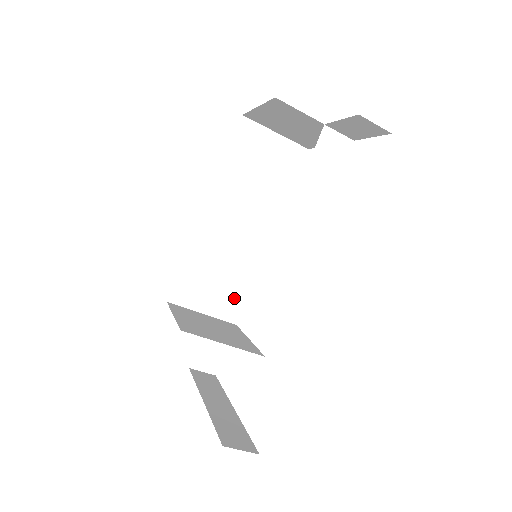
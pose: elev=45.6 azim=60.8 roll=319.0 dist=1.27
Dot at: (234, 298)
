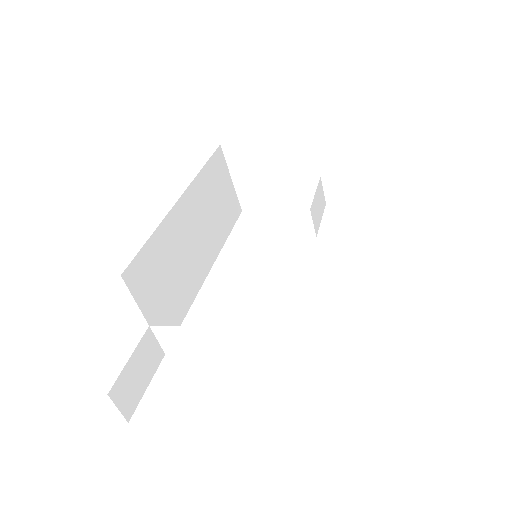
Dot at: (172, 316)
